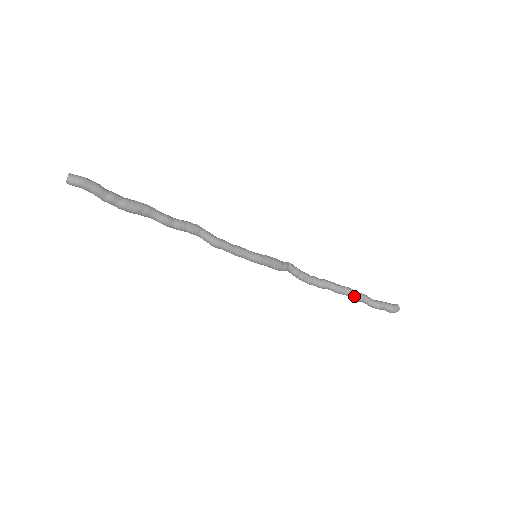
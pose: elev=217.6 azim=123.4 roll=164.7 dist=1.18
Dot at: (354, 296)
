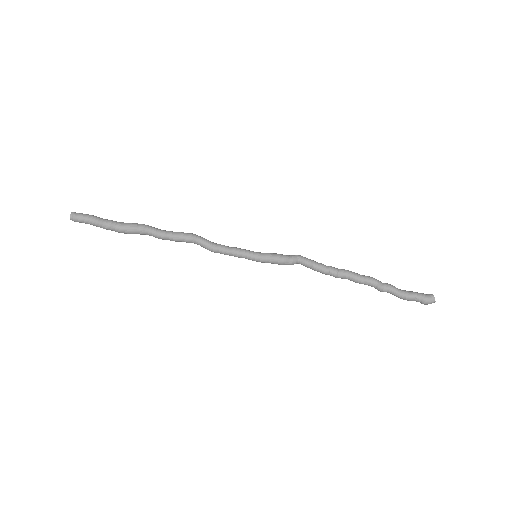
Dot at: (376, 287)
